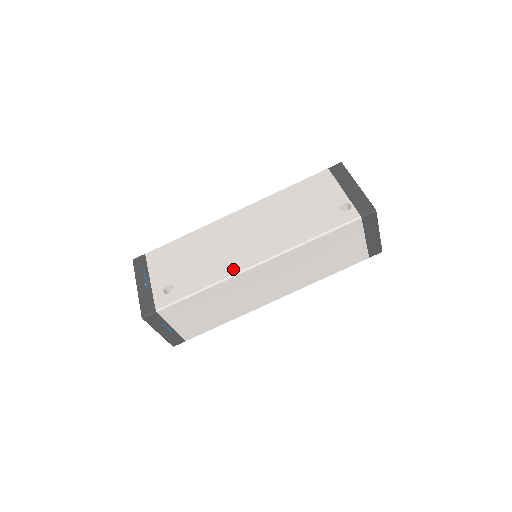
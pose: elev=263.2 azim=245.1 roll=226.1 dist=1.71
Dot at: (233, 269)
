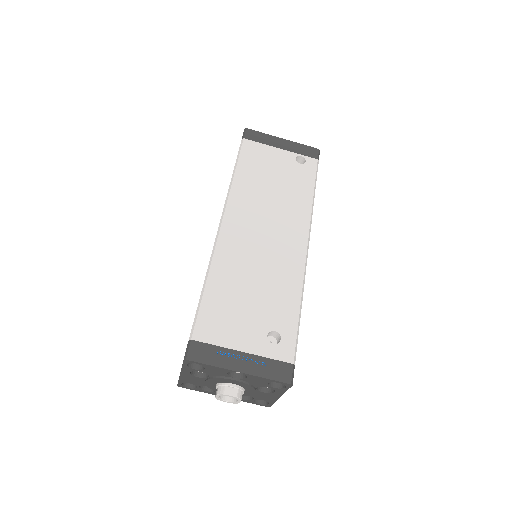
Dot at: (298, 266)
